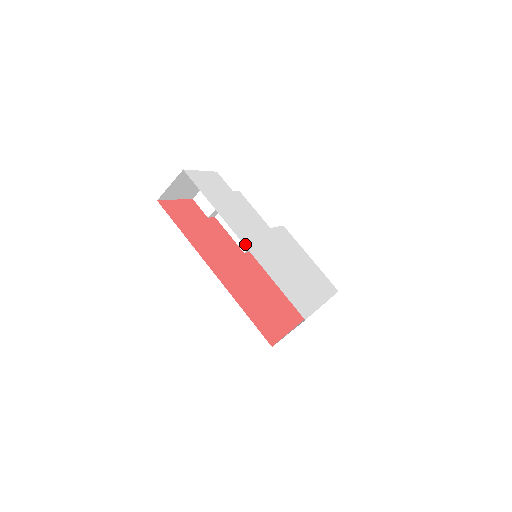
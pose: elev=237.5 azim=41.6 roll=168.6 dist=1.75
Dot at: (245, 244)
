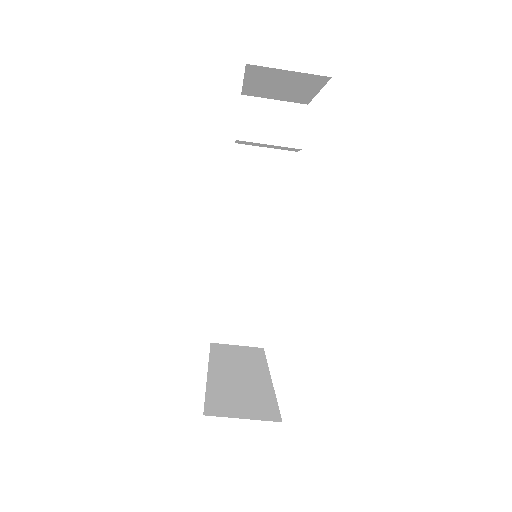
Dot at: occluded
